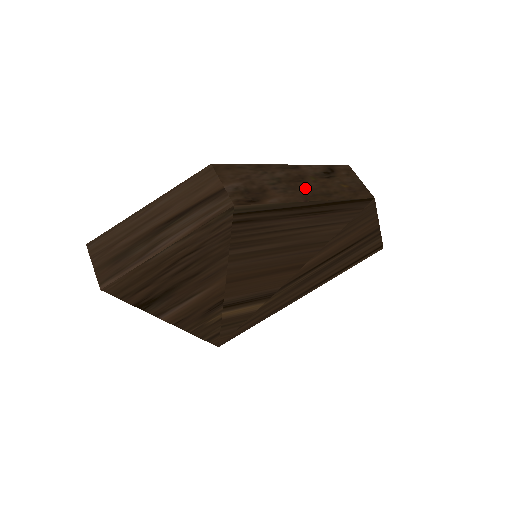
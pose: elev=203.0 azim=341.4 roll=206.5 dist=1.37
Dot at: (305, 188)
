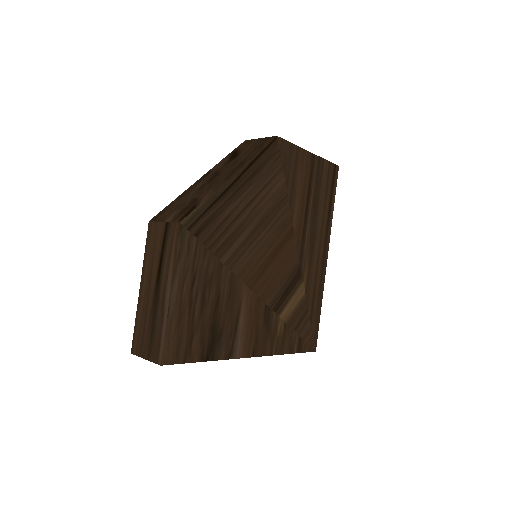
Dot at: (223, 175)
